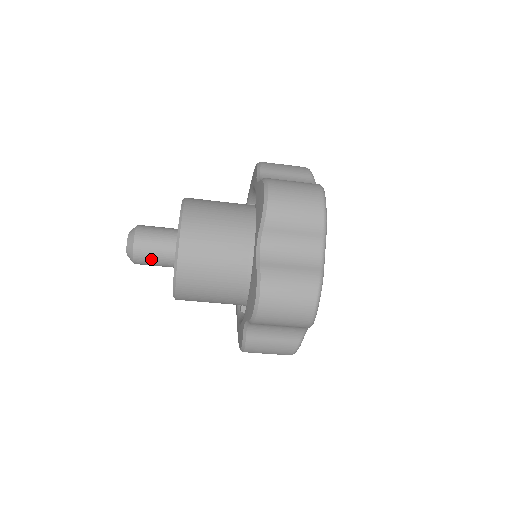
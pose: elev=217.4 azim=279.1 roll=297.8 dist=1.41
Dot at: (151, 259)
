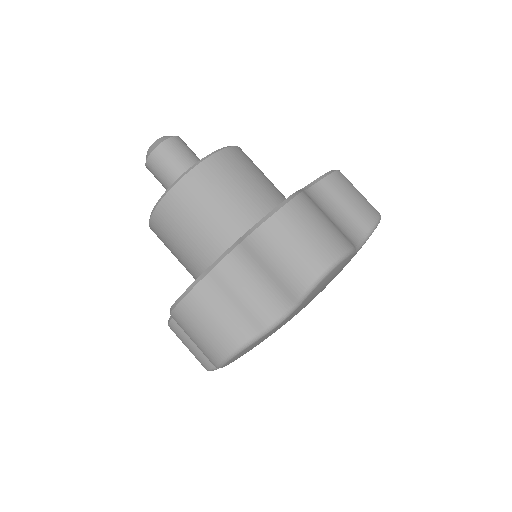
Dot at: (172, 160)
